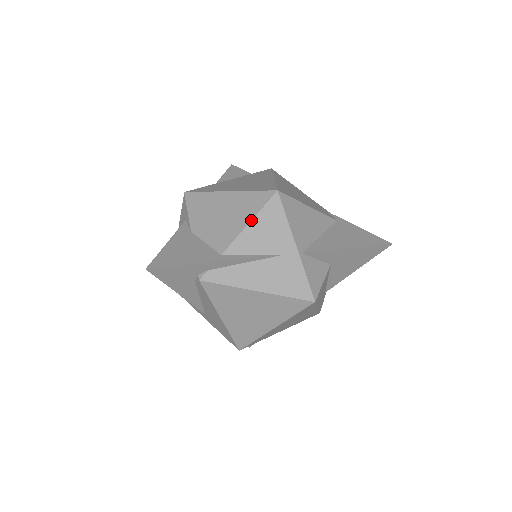
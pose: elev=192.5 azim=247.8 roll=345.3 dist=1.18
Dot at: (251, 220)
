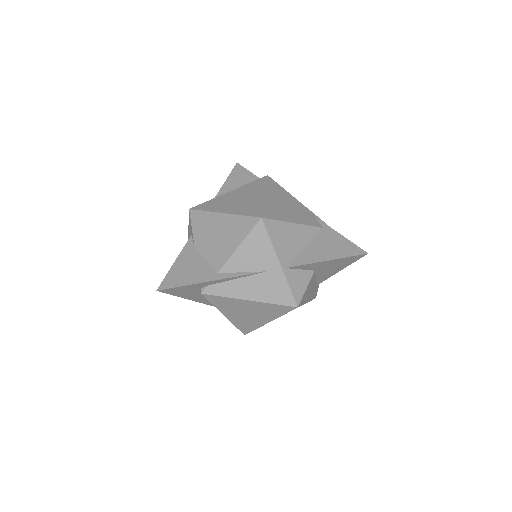
Dot at: (240, 244)
